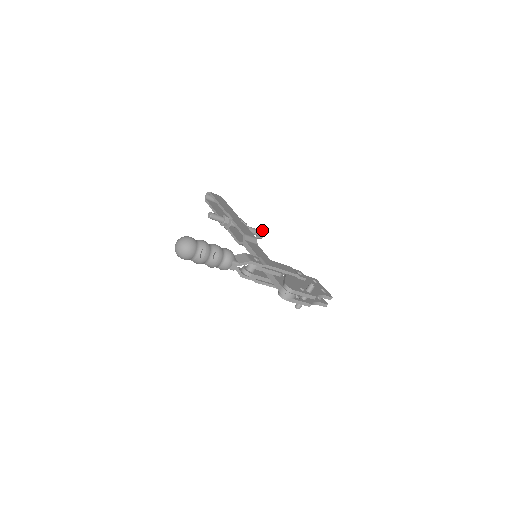
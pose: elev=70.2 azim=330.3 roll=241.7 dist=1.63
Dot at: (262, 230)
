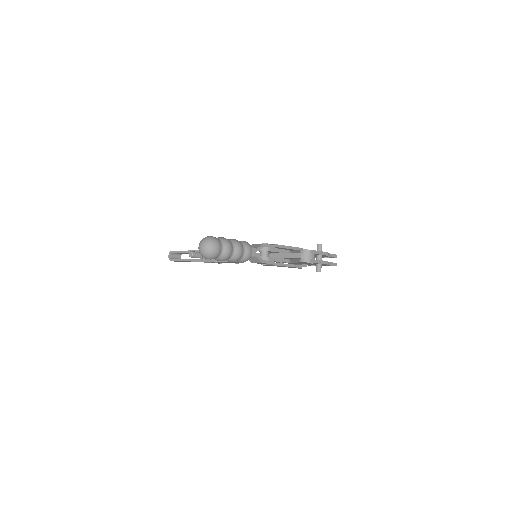
Dot at: occluded
